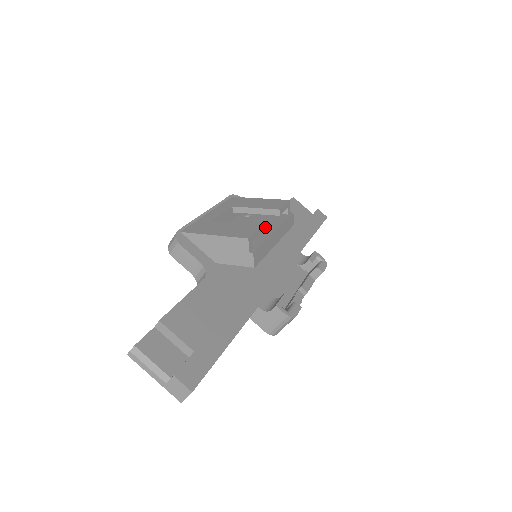
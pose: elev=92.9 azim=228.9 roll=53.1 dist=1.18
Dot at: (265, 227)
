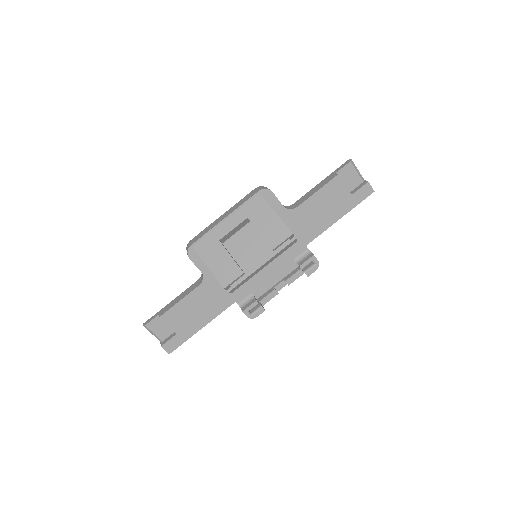
Dot at: (260, 254)
